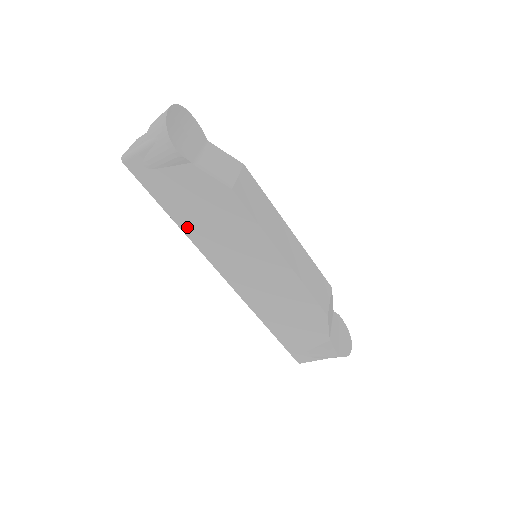
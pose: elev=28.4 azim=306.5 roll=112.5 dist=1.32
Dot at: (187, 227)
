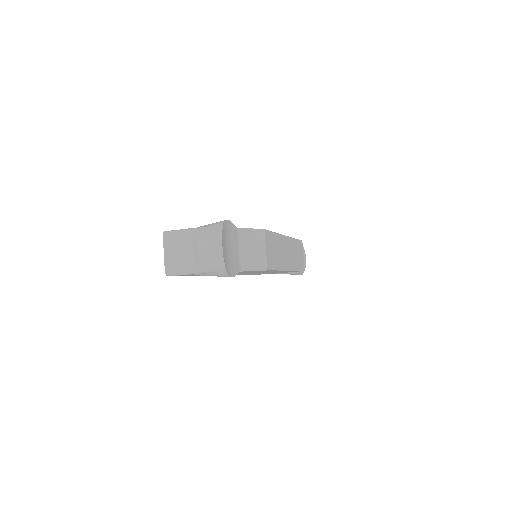
Dot at: occluded
